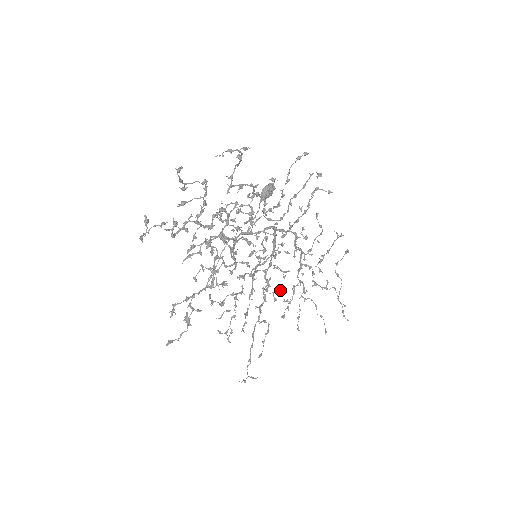
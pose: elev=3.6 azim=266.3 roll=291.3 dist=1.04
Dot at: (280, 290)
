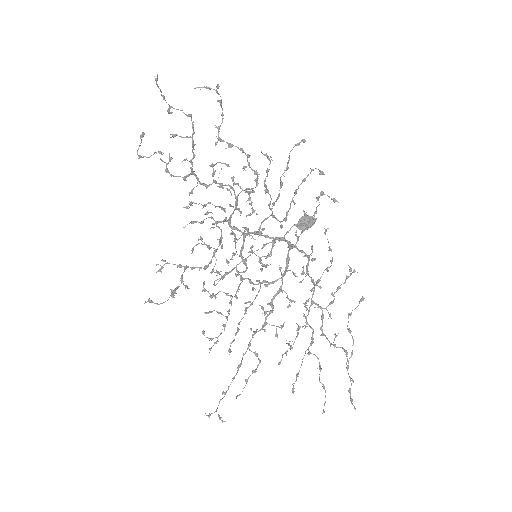
Dot at: (283, 324)
